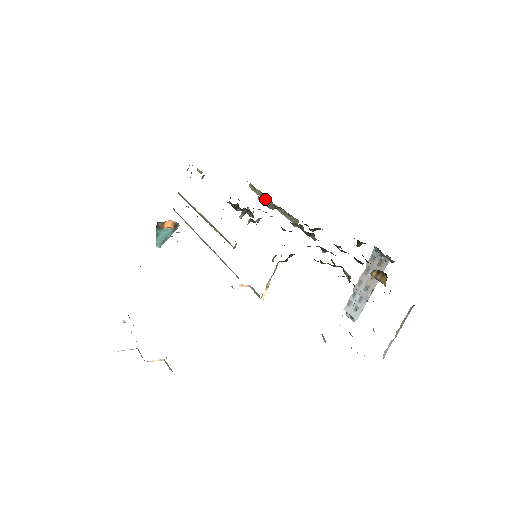
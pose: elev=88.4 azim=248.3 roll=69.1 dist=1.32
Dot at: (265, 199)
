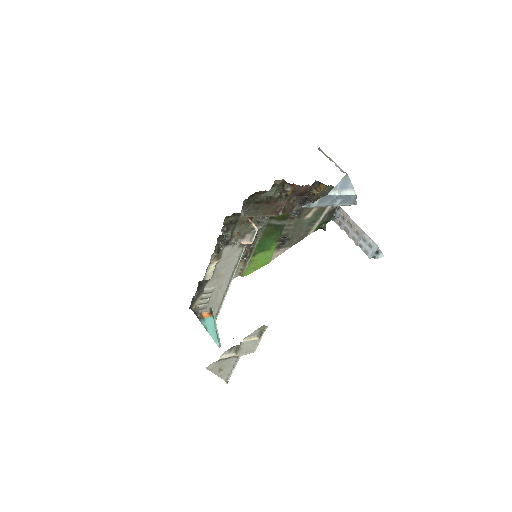
Dot at: (248, 260)
